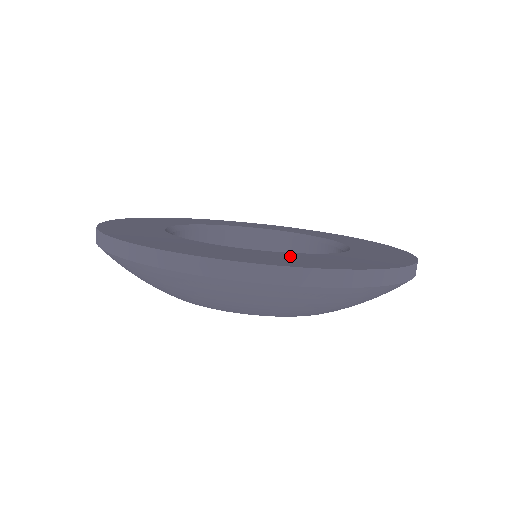
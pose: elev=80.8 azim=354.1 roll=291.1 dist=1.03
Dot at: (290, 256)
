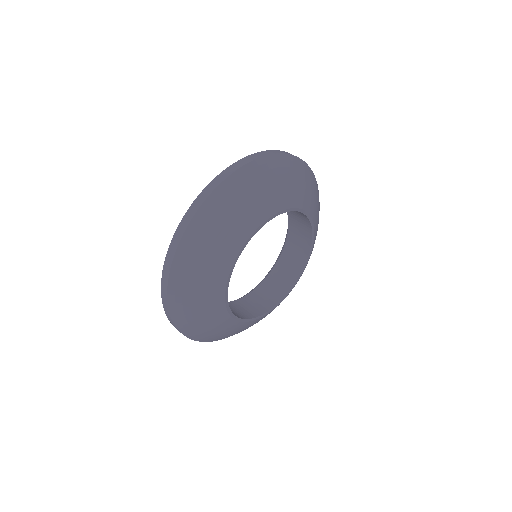
Dot at: occluded
